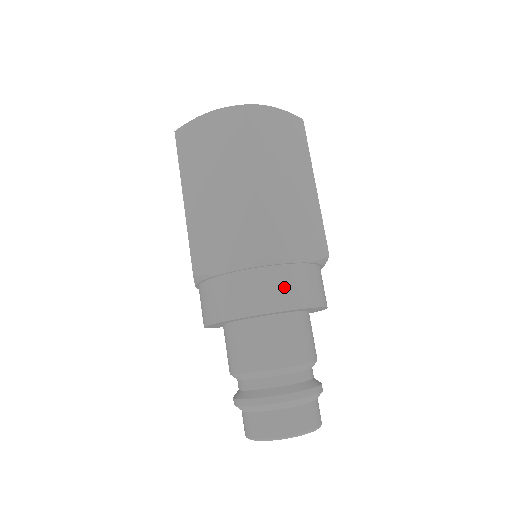
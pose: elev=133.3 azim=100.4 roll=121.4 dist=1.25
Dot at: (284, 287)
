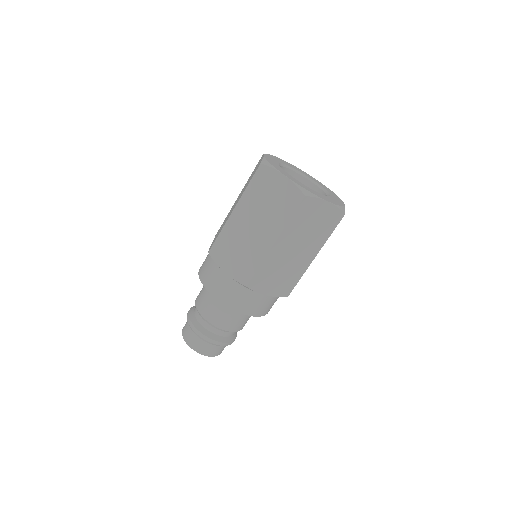
Dot at: (246, 301)
